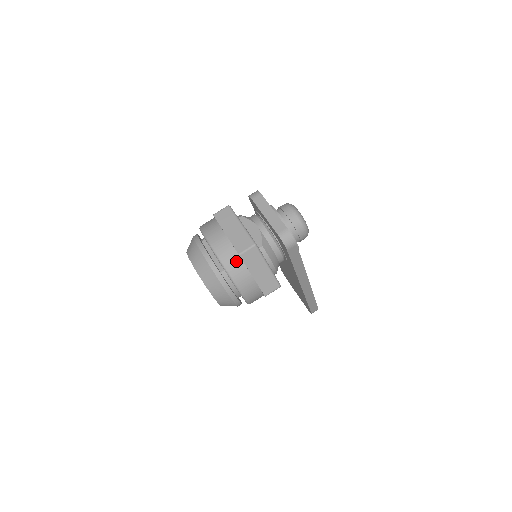
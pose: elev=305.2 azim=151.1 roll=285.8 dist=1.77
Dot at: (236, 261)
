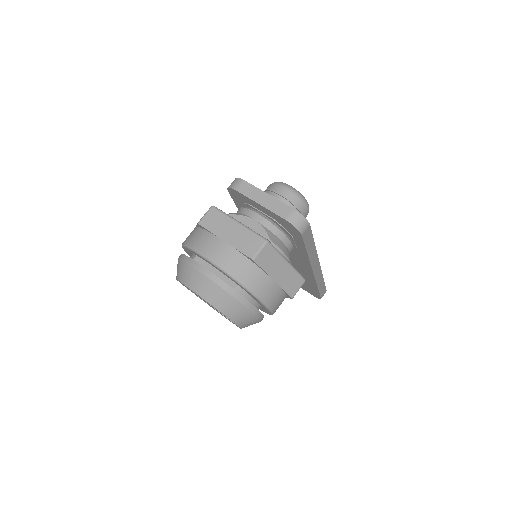
Dot at: (250, 269)
